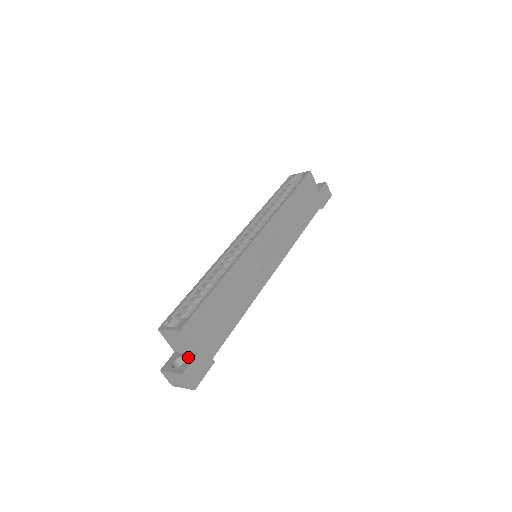
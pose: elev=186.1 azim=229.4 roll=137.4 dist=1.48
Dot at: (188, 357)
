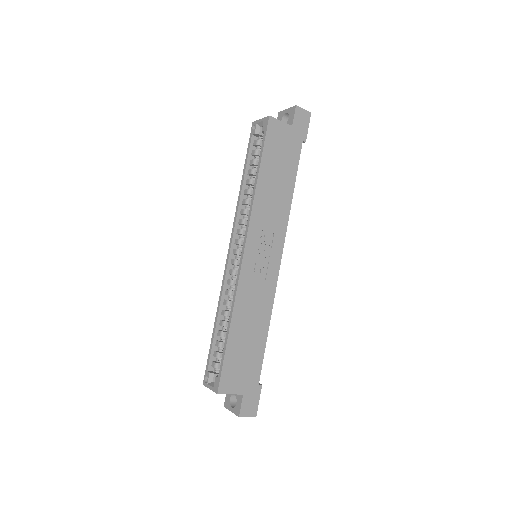
Dot at: (238, 396)
